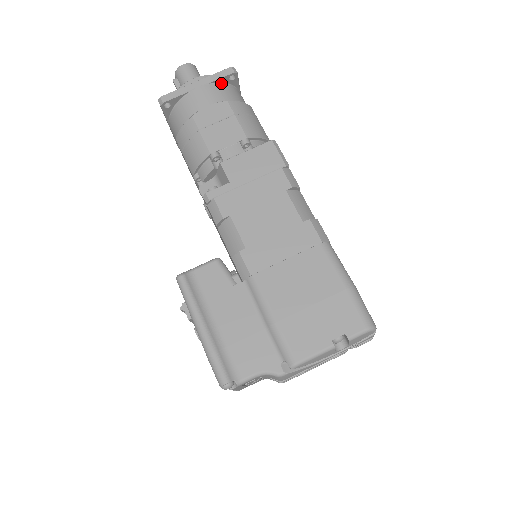
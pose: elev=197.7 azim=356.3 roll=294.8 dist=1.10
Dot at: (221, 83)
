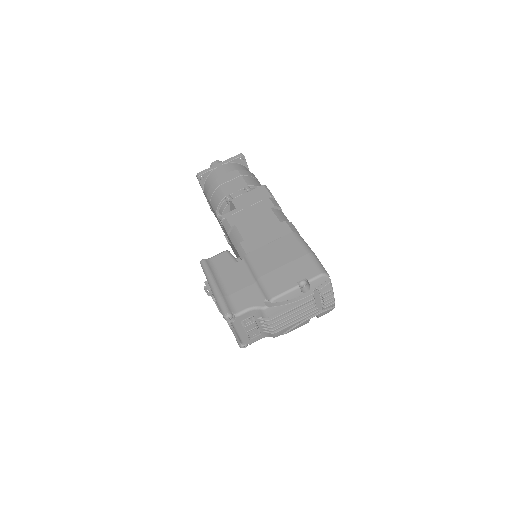
Dot at: (235, 163)
